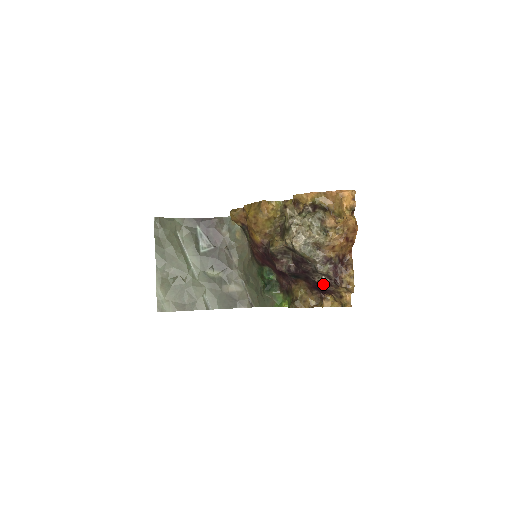
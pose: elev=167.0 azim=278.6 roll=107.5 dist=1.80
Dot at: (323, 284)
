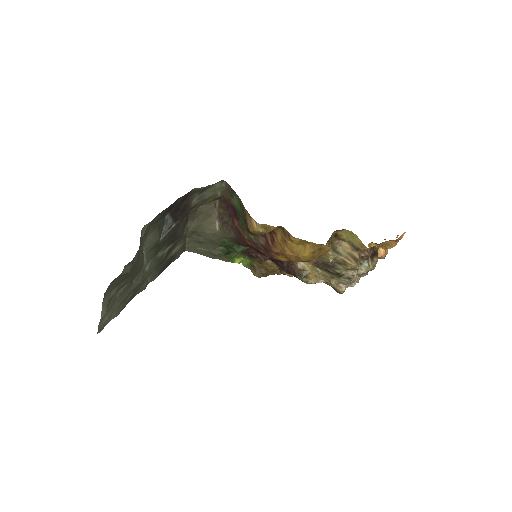
Dot at: occluded
